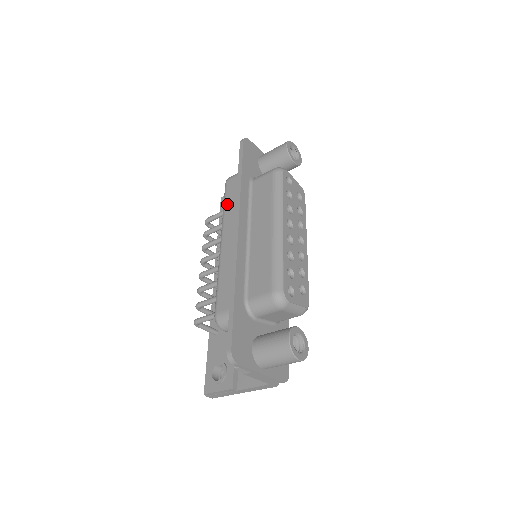
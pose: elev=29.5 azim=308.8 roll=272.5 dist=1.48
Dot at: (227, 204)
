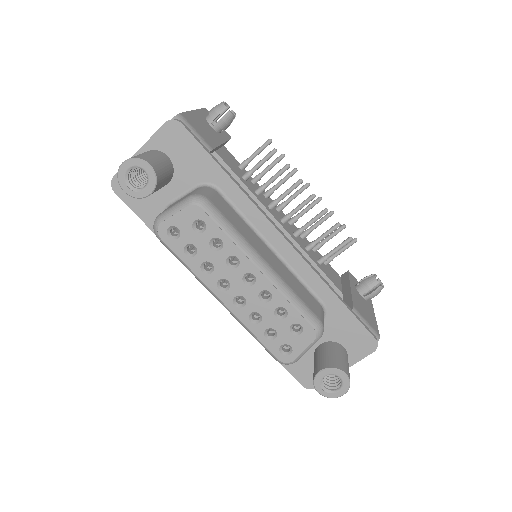
Dot at: occluded
